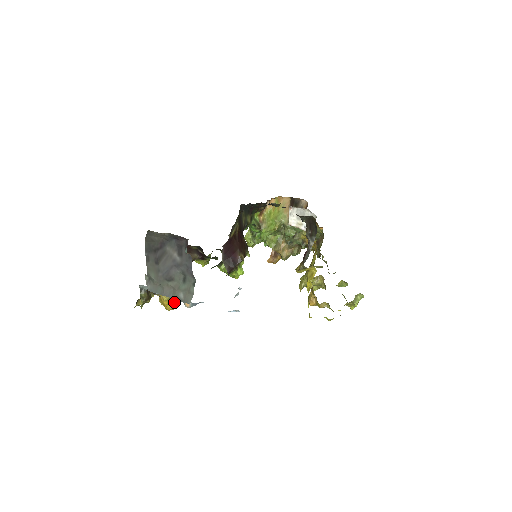
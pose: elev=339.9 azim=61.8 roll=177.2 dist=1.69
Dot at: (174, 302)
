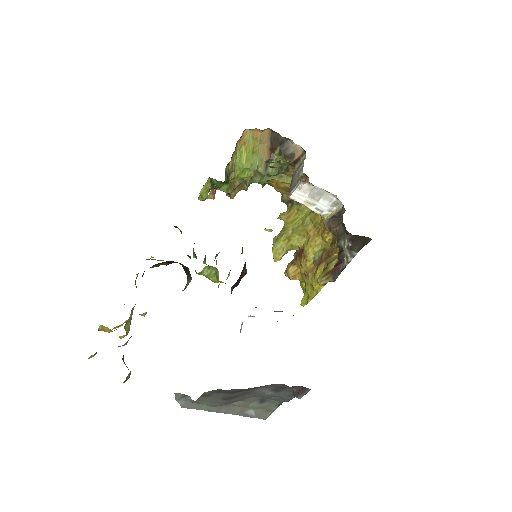
Dot at: (122, 324)
